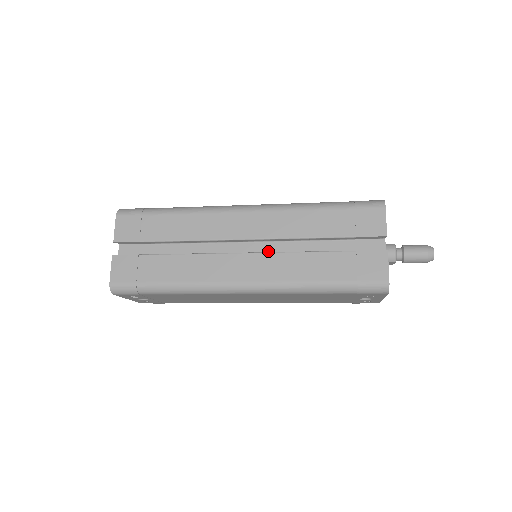
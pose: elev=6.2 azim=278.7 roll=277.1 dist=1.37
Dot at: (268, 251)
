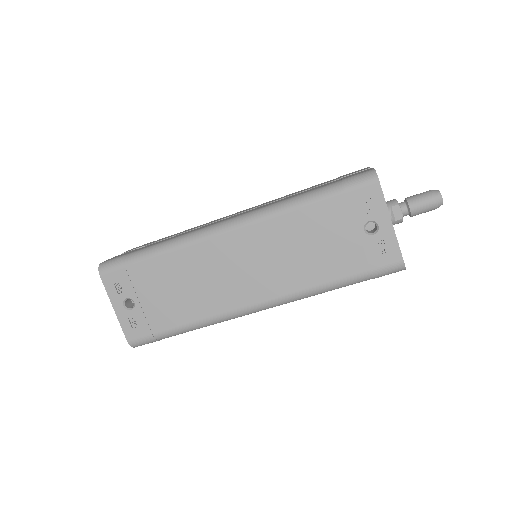
Dot at: occluded
